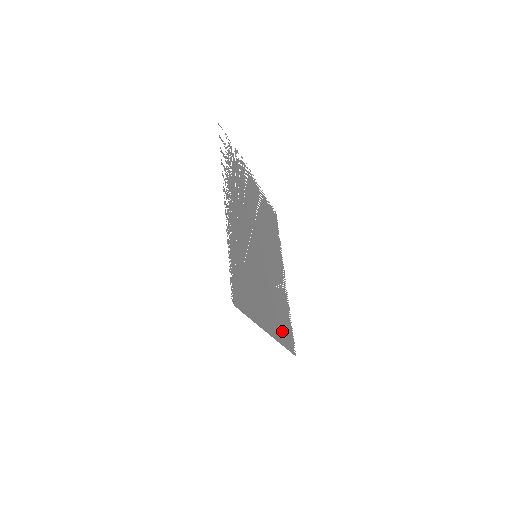
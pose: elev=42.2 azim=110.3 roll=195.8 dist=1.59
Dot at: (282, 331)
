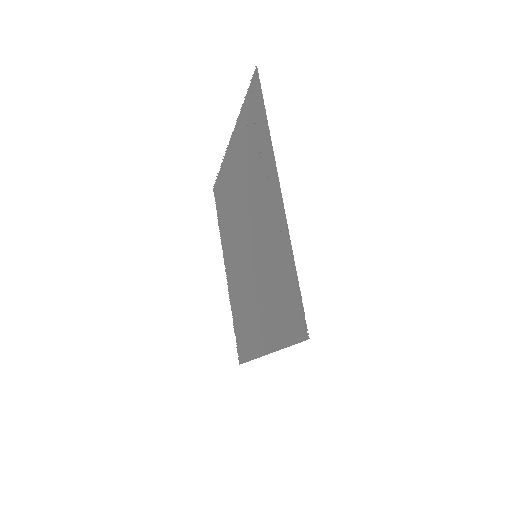
Dot at: (247, 341)
